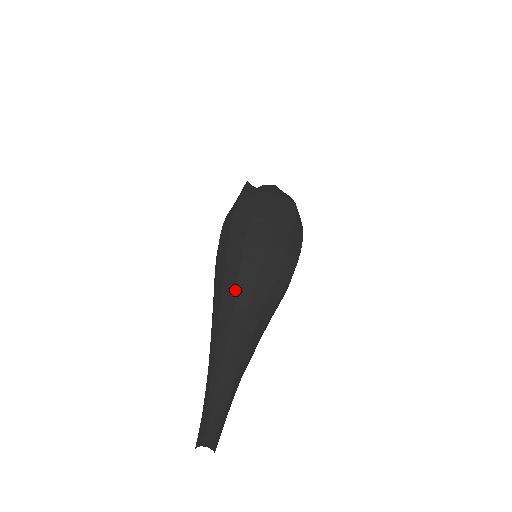
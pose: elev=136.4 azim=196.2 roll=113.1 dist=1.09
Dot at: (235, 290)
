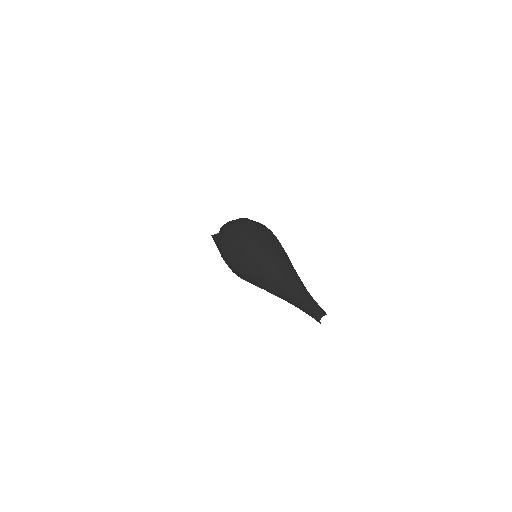
Dot at: (265, 270)
